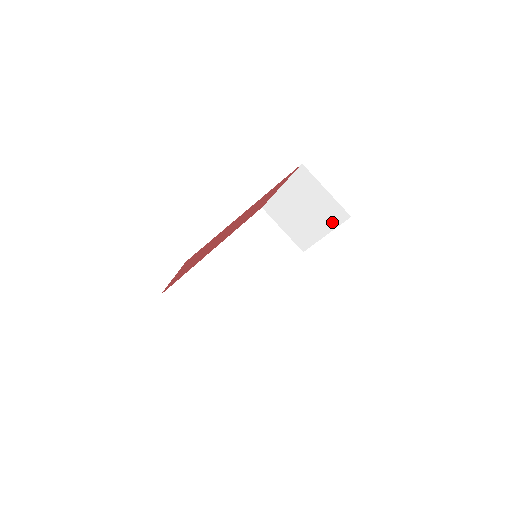
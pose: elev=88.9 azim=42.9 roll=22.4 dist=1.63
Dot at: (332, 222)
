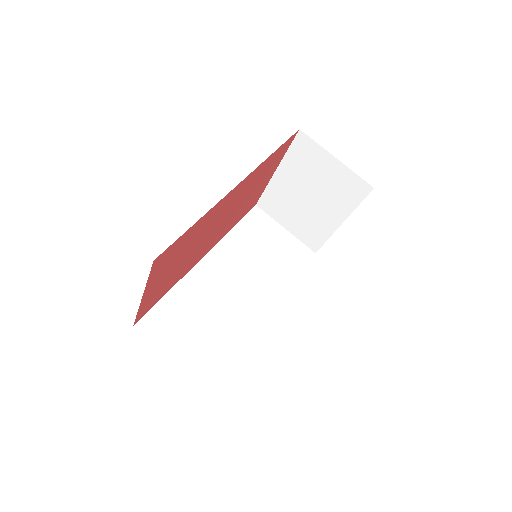
Dot at: (349, 202)
